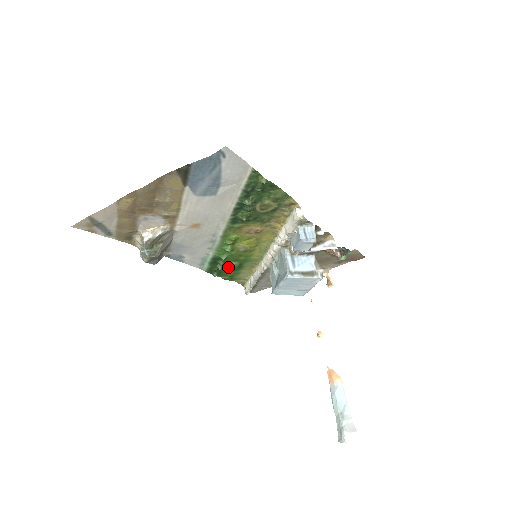
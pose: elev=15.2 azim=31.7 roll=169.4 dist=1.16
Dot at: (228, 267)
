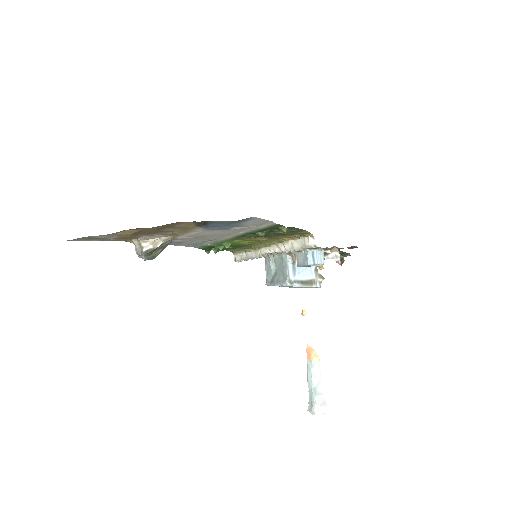
Dot at: occluded
